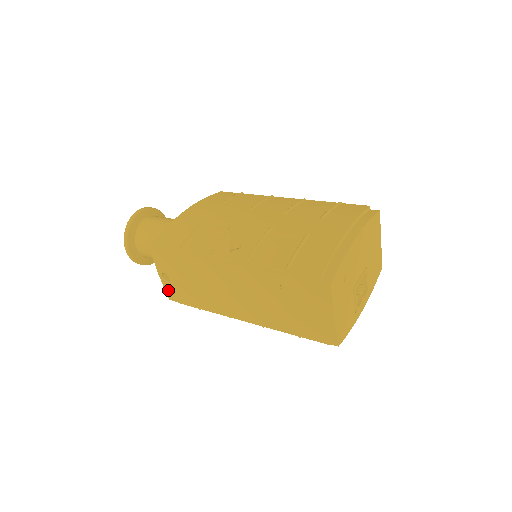
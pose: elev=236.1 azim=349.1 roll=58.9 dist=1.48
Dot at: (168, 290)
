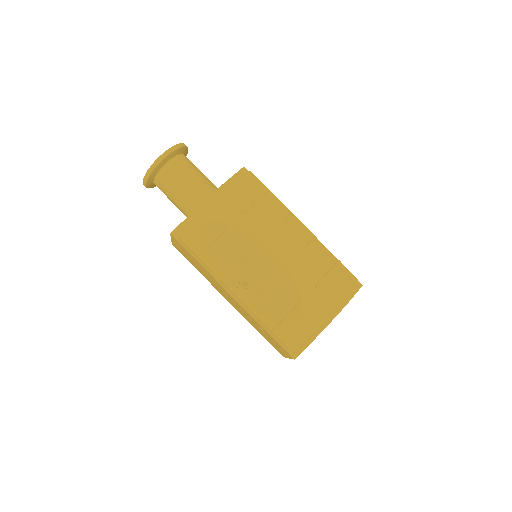
Dot at: (175, 246)
